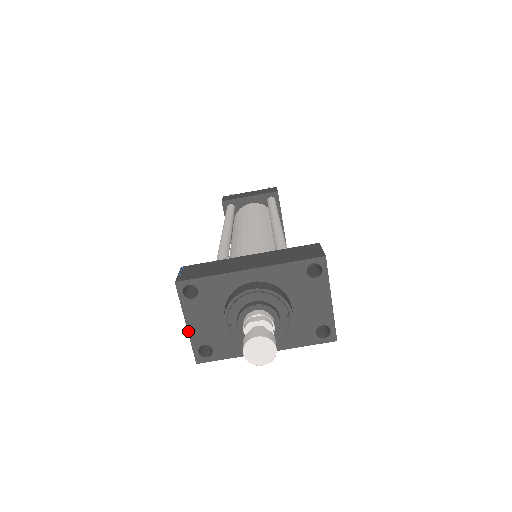
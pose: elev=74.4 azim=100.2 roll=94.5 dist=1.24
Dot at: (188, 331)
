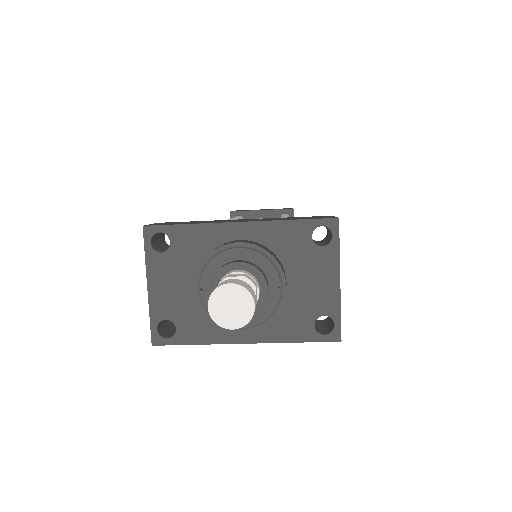
Dot at: (148, 297)
